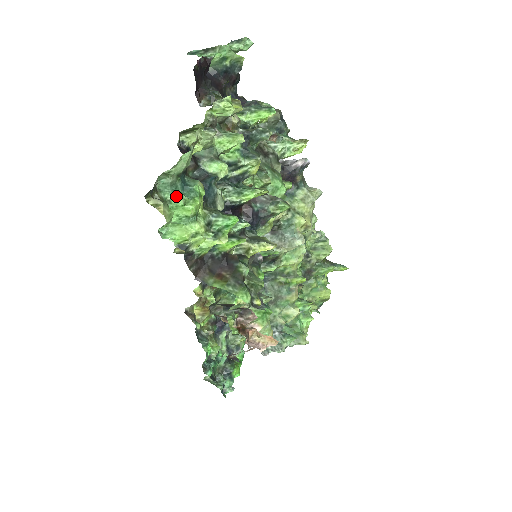
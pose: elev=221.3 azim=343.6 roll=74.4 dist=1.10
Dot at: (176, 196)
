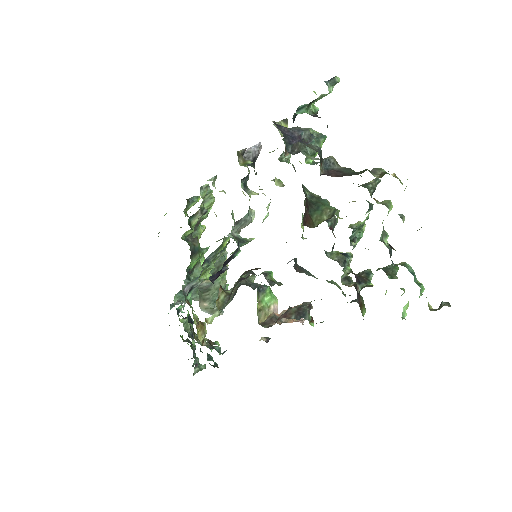
Dot at: (423, 289)
